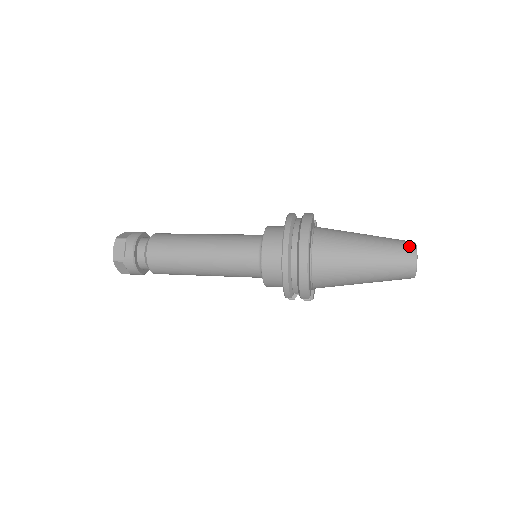
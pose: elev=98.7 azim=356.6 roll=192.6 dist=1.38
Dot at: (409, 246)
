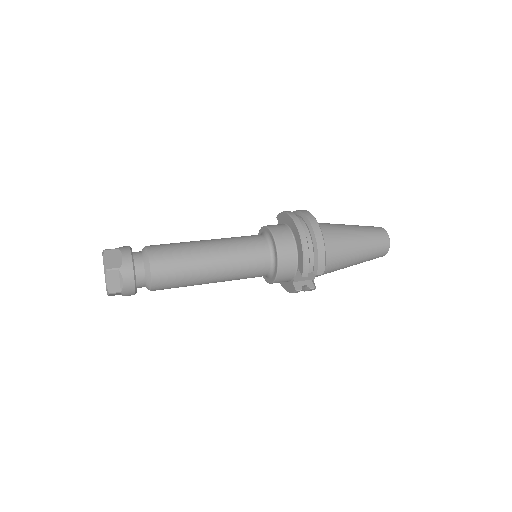
Dot at: (377, 227)
